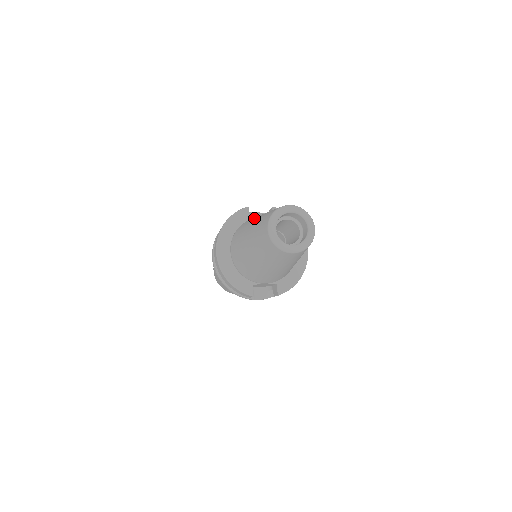
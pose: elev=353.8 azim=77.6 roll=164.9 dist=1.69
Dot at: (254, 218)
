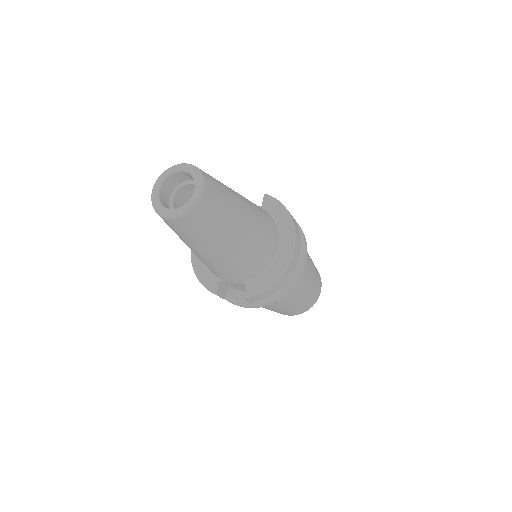
Dot at: occluded
